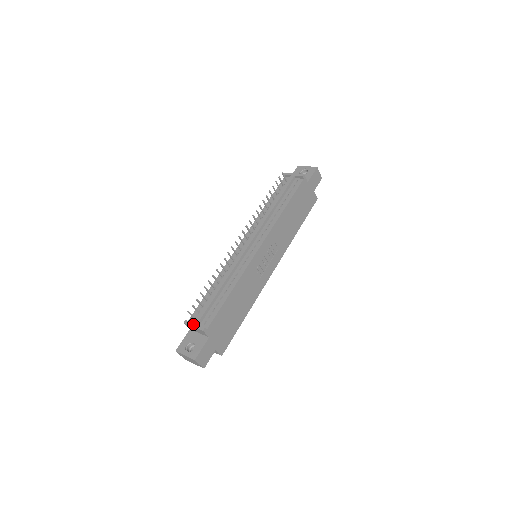
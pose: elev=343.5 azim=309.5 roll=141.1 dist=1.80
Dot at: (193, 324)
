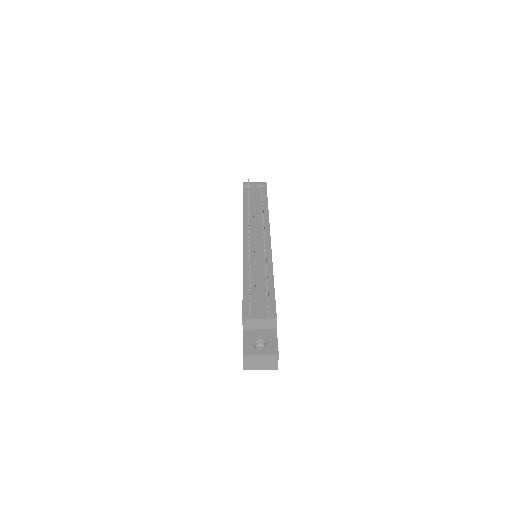
Dot at: (258, 316)
